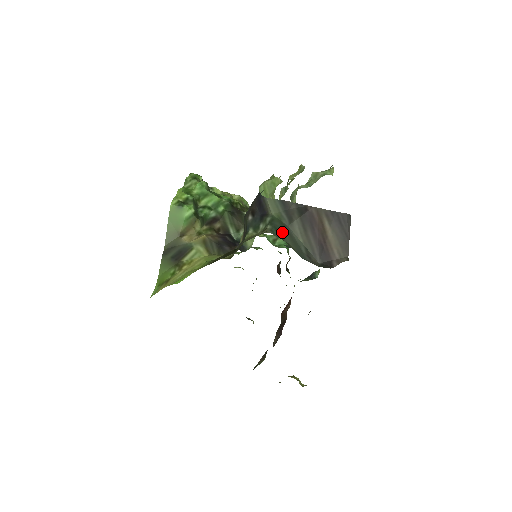
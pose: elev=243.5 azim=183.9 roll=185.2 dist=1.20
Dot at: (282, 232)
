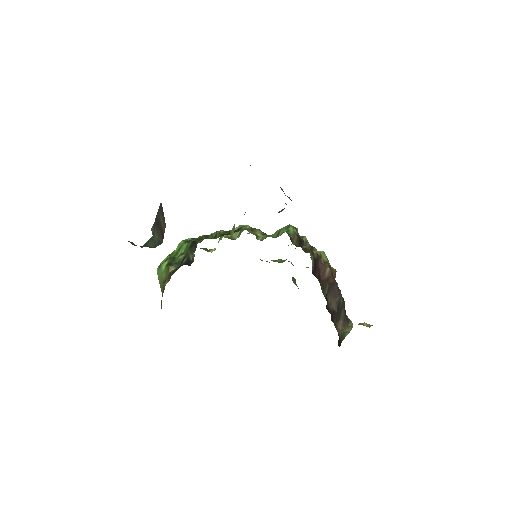
Dot at: (148, 242)
